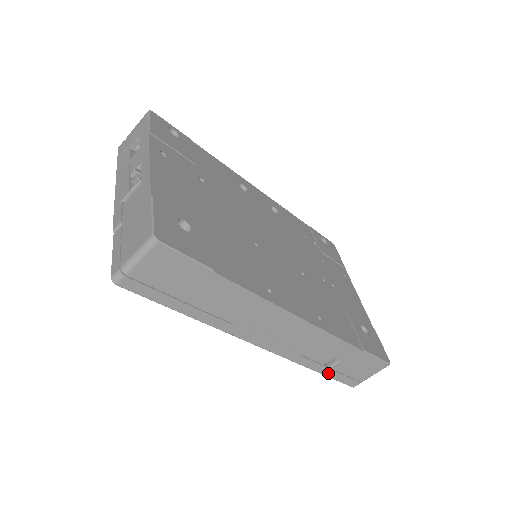
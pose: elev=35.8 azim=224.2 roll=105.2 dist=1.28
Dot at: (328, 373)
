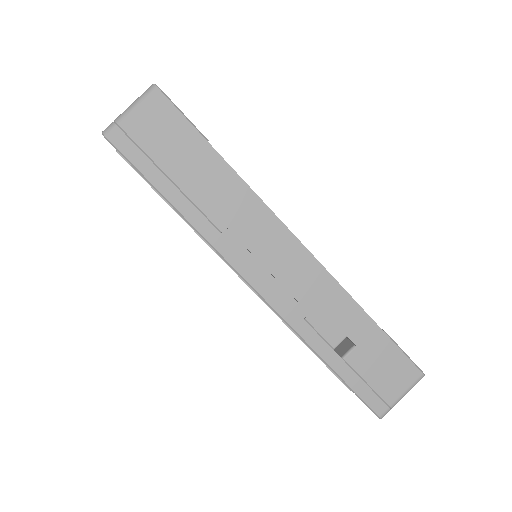
Dot at: (342, 370)
